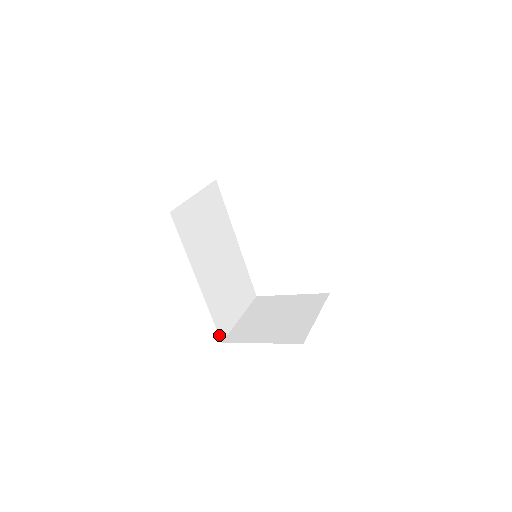
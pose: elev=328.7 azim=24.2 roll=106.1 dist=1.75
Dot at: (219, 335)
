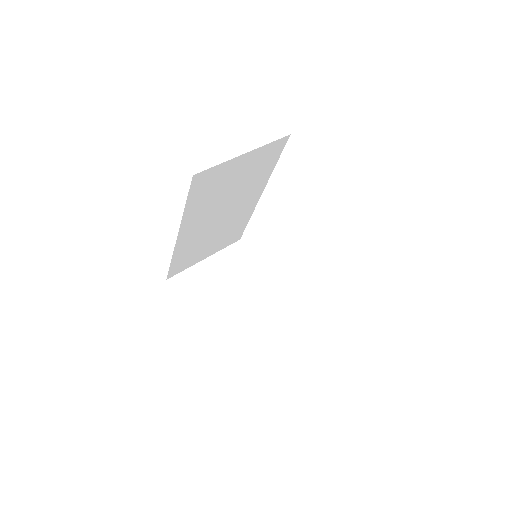
Dot at: (168, 275)
